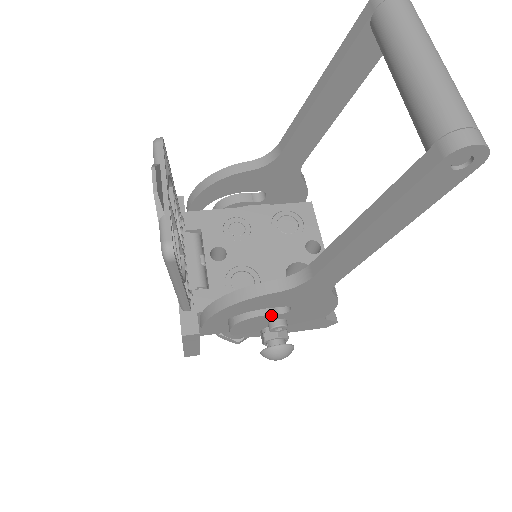
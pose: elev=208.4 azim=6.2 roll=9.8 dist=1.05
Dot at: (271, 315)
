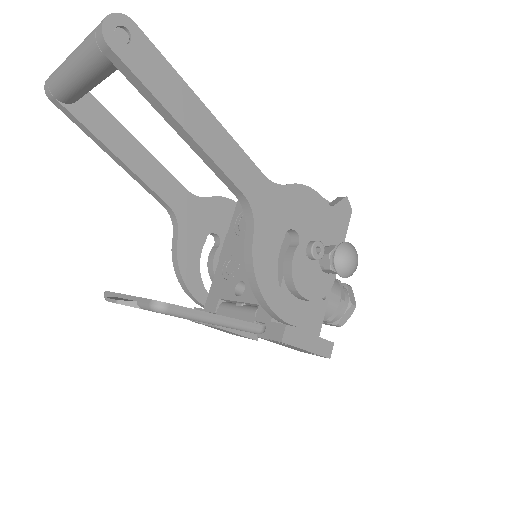
Dot at: (296, 252)
